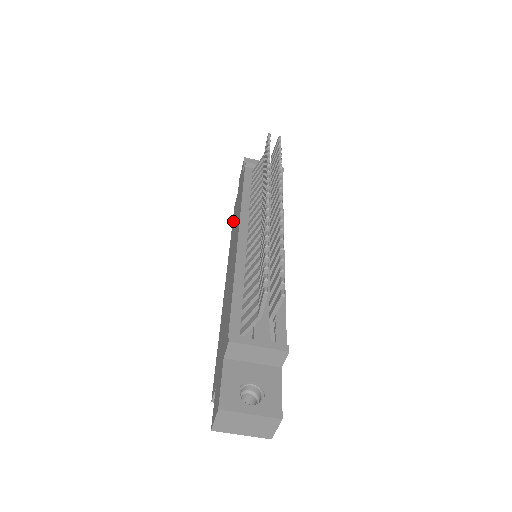
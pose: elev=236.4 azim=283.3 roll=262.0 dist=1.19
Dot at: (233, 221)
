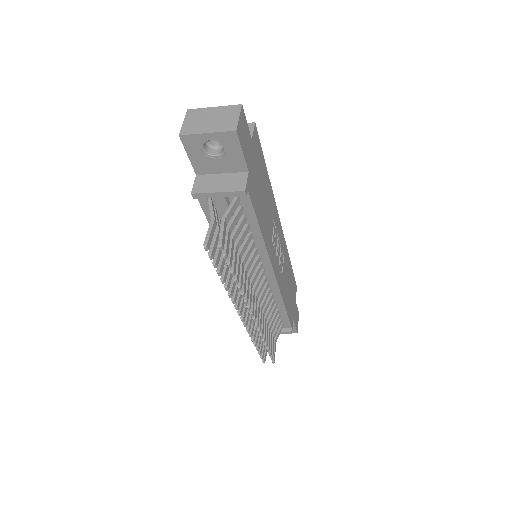
Dot at: occluded
